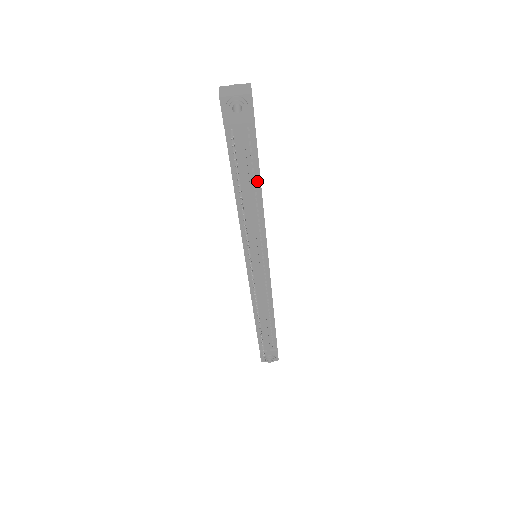
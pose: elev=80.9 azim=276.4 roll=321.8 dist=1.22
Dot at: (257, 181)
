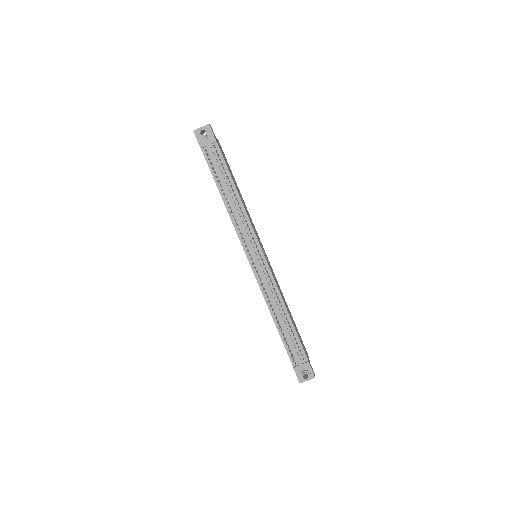
Dot at: (231, 181)
